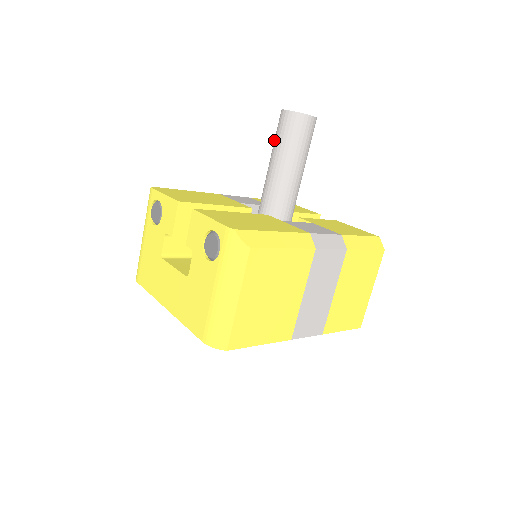
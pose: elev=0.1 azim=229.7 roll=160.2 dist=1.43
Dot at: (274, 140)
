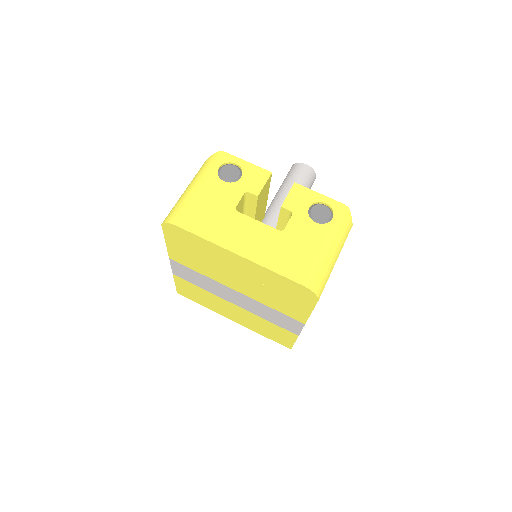
Dot at: (289, 179)
